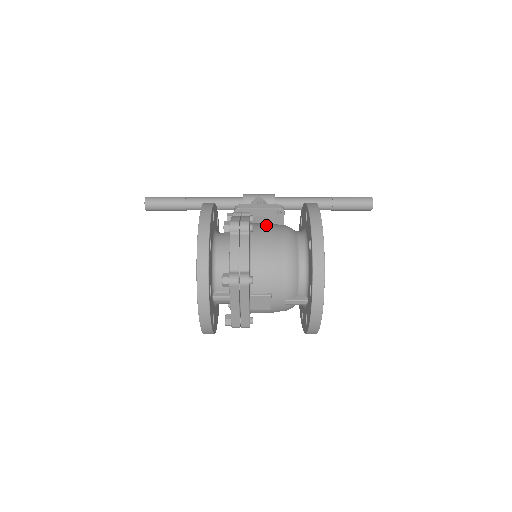
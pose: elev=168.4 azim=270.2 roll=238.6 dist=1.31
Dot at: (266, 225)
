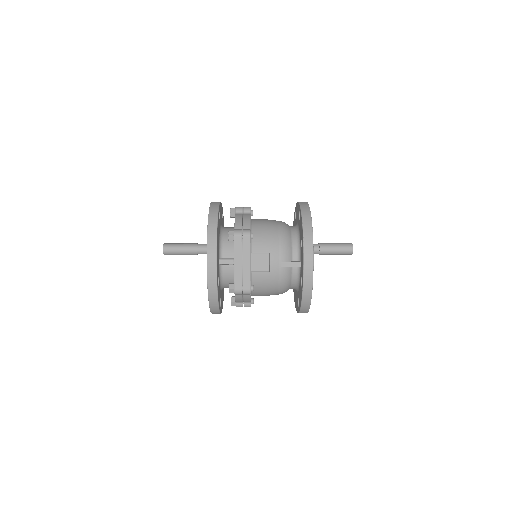
Dot at: occluded
